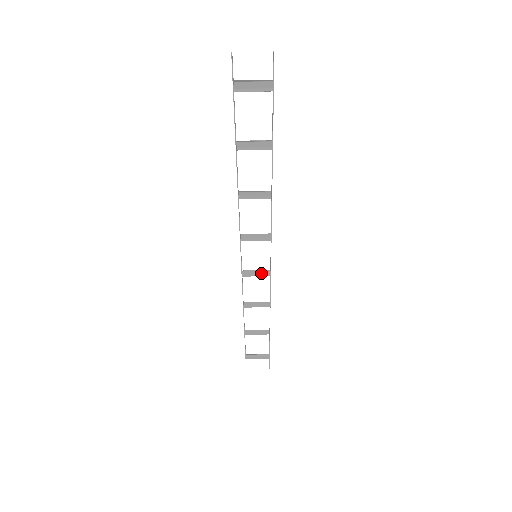
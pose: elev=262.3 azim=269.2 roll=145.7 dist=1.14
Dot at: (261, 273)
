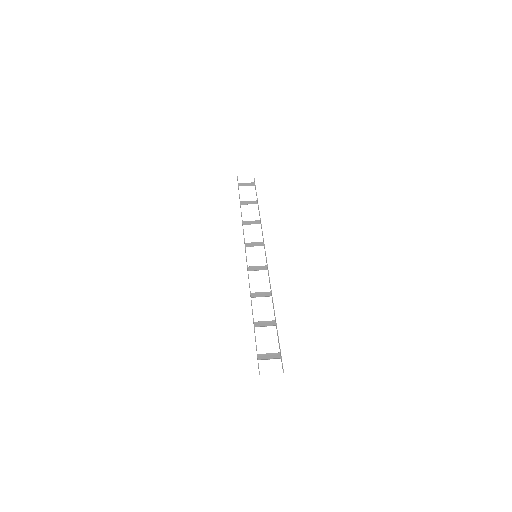
Dot at: occluded
